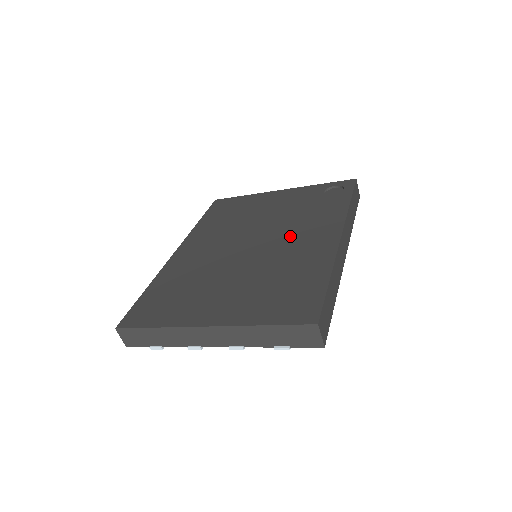
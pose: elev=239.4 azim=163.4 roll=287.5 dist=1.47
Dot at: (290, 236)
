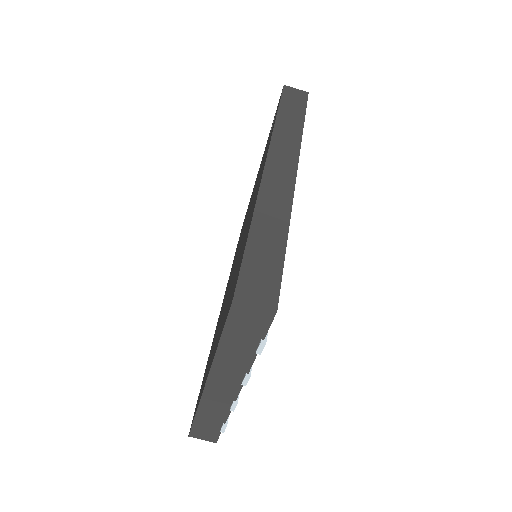
Dot at: occluded
